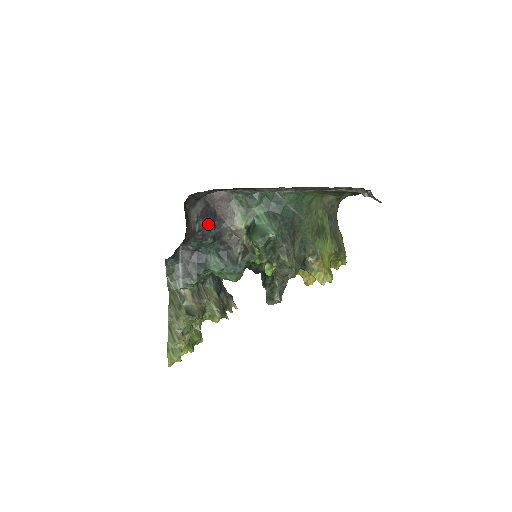
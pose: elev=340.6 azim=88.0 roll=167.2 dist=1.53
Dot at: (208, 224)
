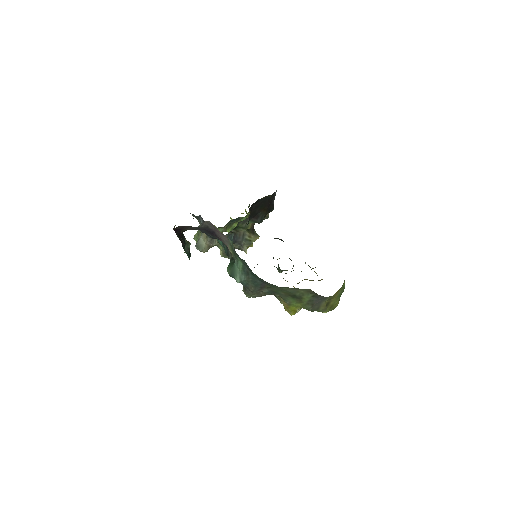
Dot at: (207, 232)
